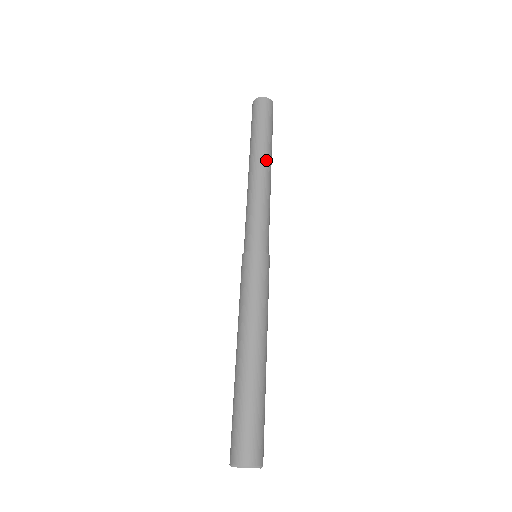
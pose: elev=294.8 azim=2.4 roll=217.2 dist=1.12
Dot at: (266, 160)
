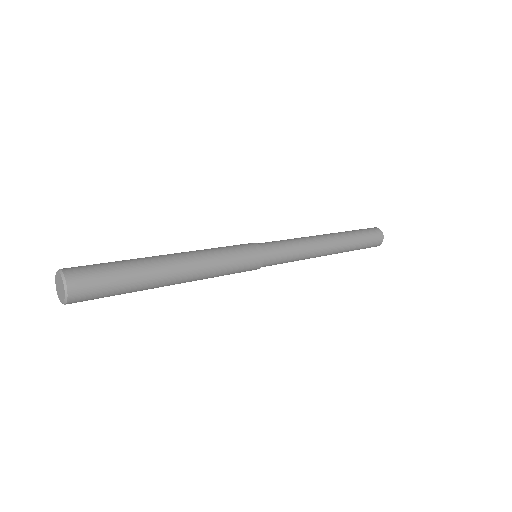
Dot at: (337, 244)
